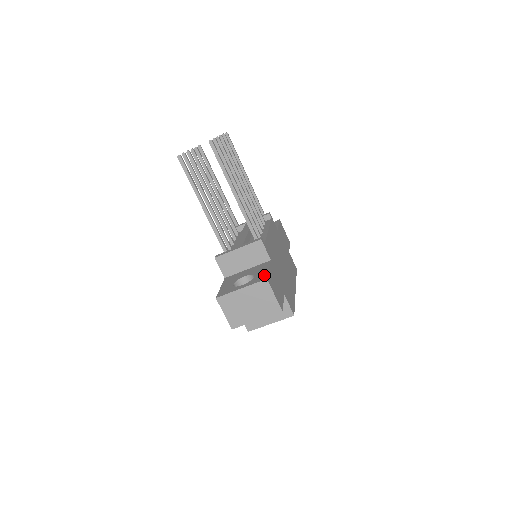
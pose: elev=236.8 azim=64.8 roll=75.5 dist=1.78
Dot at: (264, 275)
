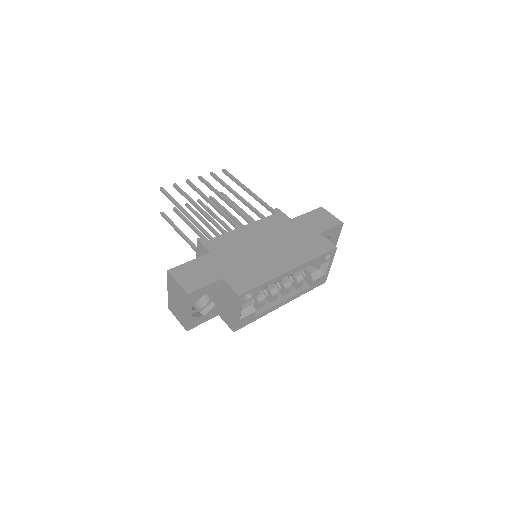
Dot at: occluded
